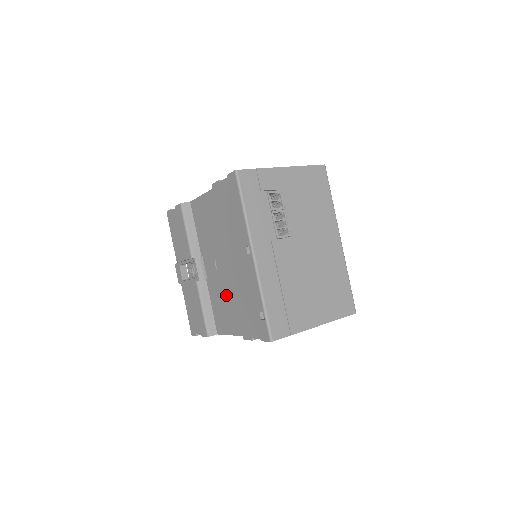
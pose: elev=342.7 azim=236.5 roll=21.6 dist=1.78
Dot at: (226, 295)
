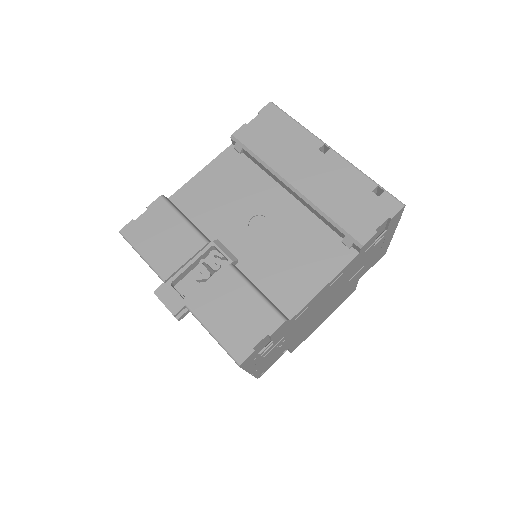
Dot at: (289, 247)
